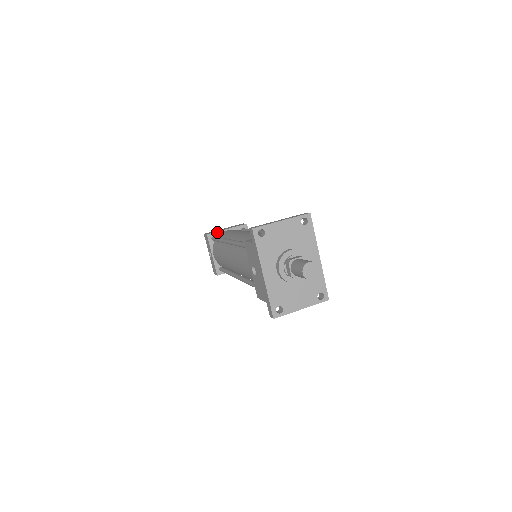
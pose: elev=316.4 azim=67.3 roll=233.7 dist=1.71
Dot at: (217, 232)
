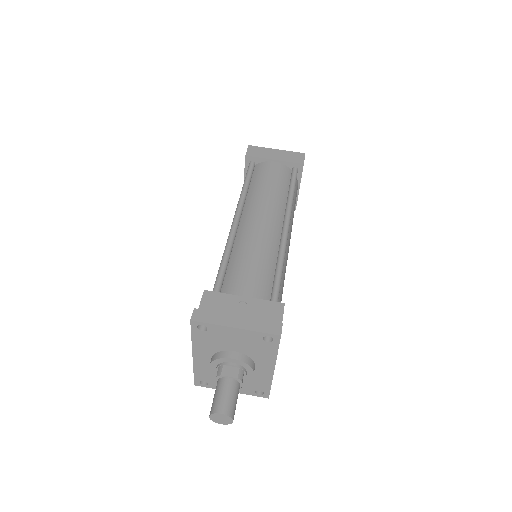
Dot at: (260, 158)
